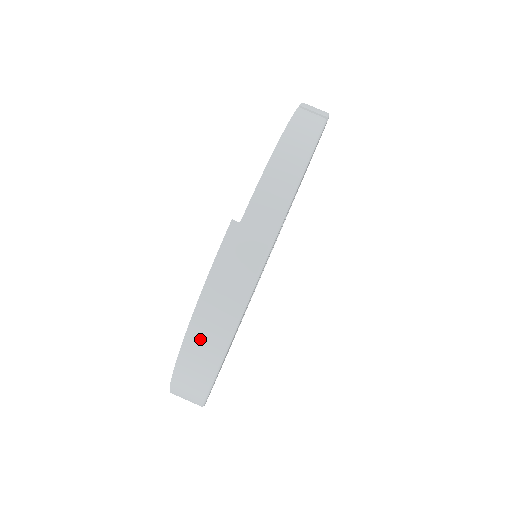
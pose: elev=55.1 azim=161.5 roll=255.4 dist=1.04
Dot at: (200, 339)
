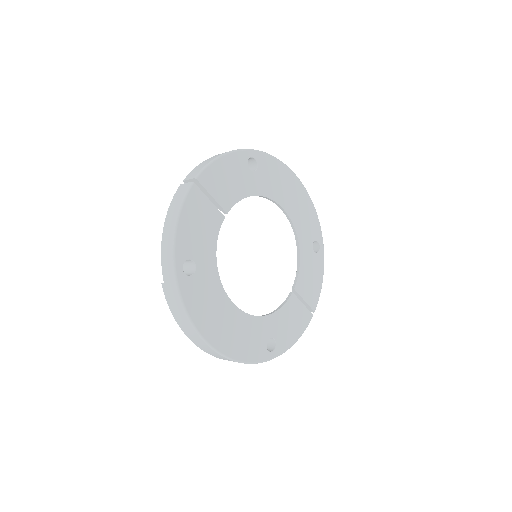
Dot at: (196, 341)
